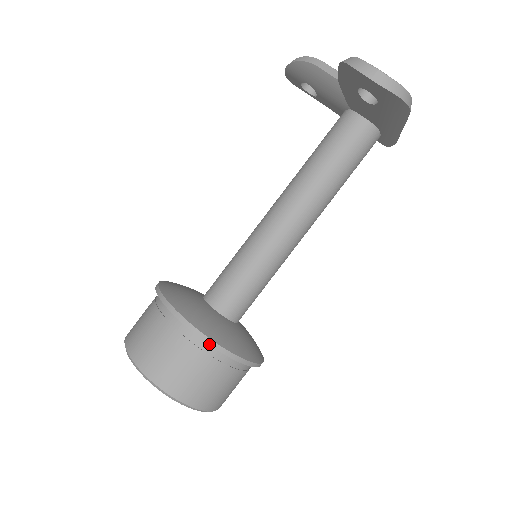
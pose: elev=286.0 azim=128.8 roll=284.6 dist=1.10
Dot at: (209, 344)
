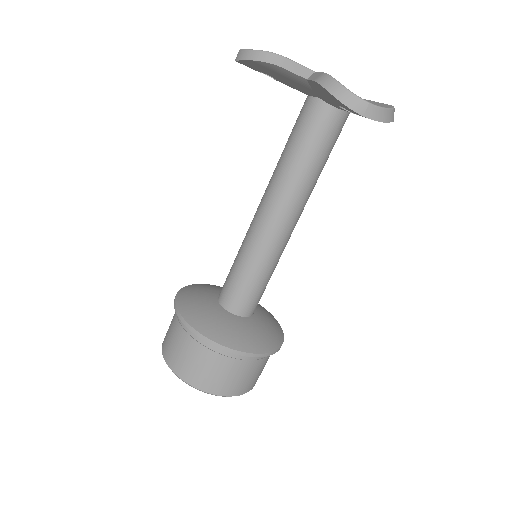
Dot at: occluded
